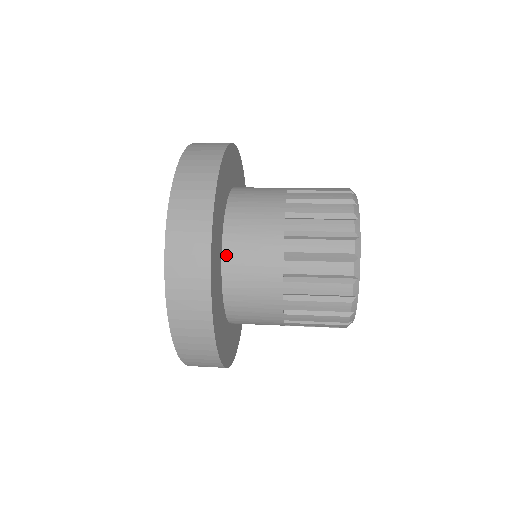
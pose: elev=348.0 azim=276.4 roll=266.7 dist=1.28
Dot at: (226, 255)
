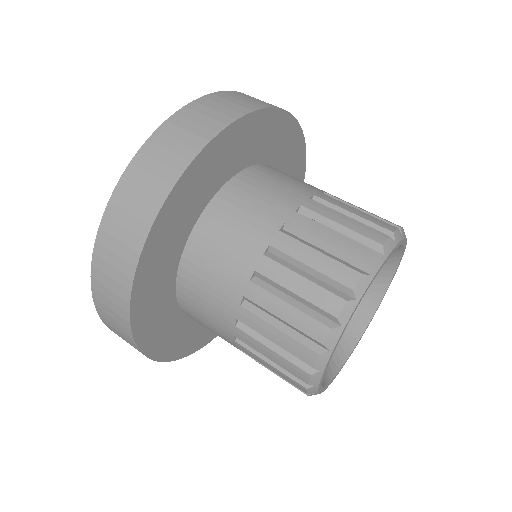
Dot at: (187, 314)
